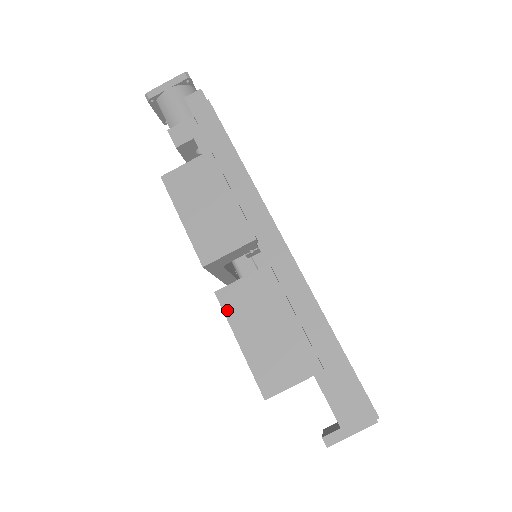
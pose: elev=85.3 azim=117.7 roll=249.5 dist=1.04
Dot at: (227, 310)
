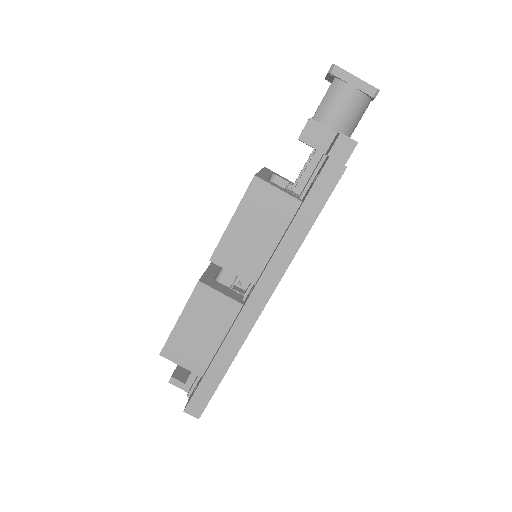
Dot at: (193, 297)
